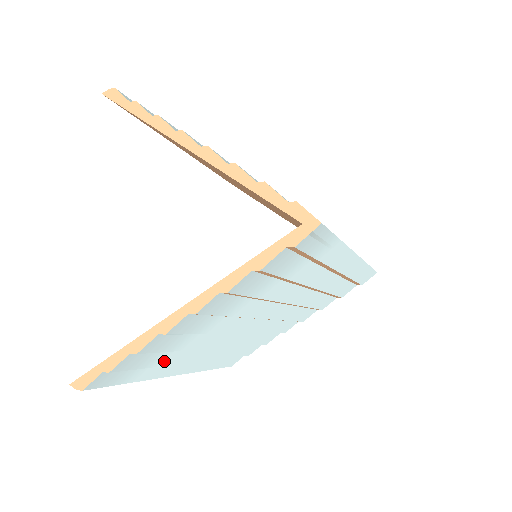
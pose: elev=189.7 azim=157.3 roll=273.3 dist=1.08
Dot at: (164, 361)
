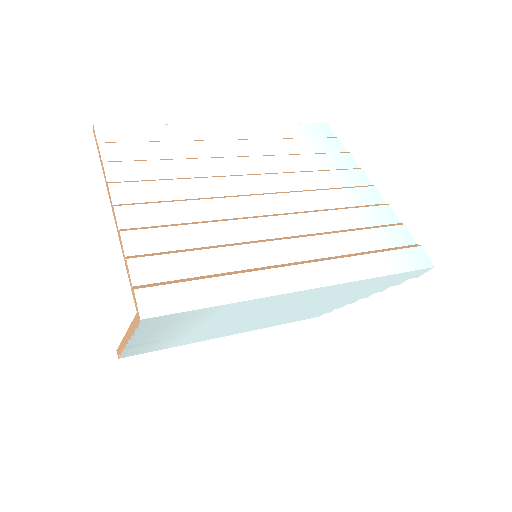
Dot at: (180, 341)
